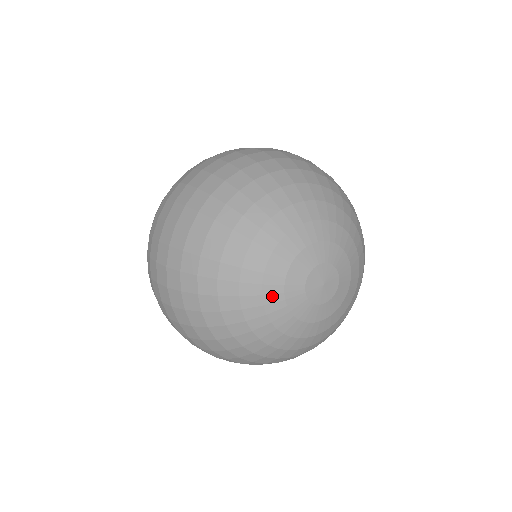
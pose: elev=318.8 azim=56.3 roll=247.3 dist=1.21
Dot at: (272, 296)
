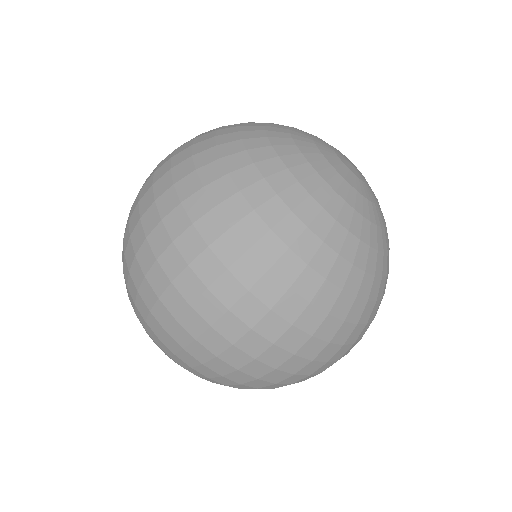
Dot at: (318, 163)
